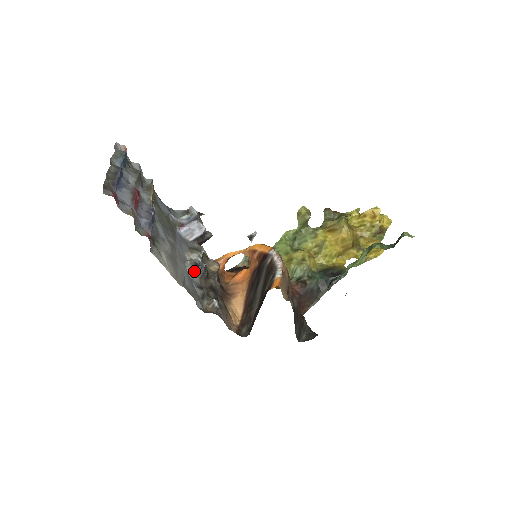
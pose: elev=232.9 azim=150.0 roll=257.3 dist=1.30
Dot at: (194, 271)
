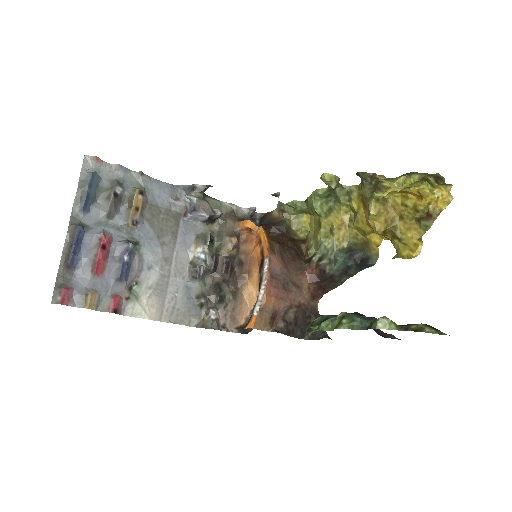
Dot at: (192, 280)
